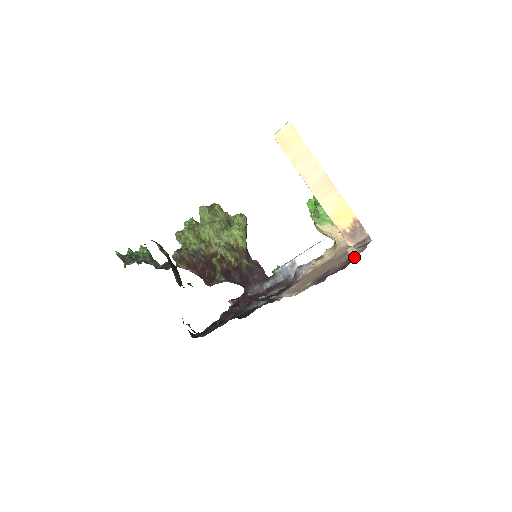
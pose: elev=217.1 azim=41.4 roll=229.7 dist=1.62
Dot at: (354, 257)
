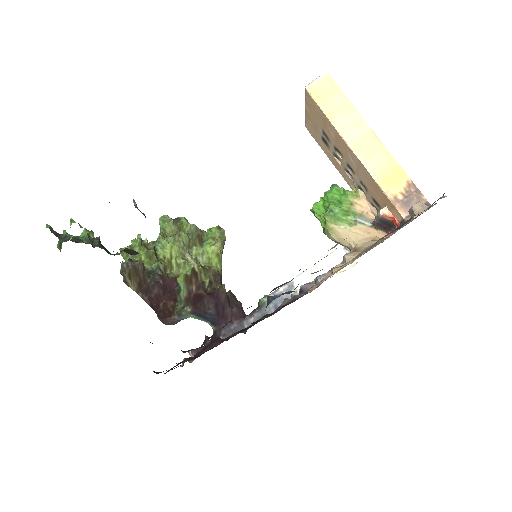
Dot at: (430, 207)
